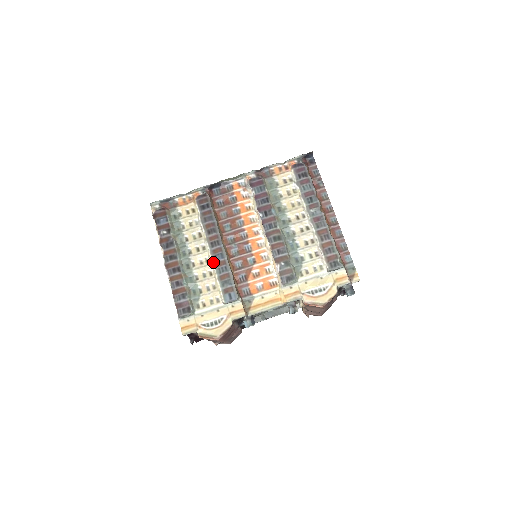
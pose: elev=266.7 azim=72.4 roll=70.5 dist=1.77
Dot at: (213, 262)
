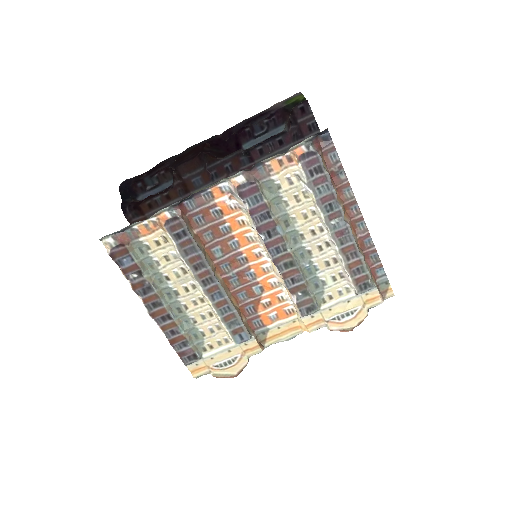
Dot at: (211, 303)
